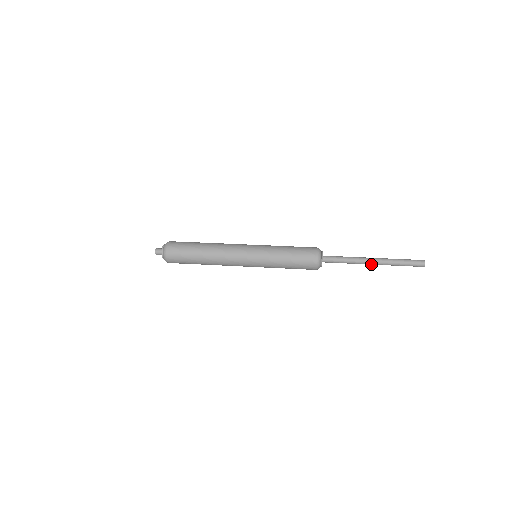
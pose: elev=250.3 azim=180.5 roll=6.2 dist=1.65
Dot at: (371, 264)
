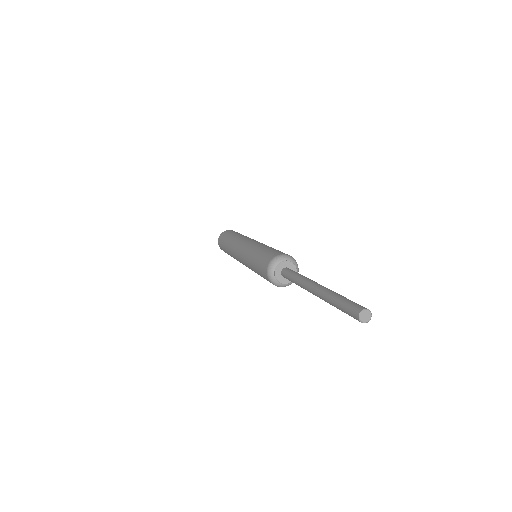
Dot at: (312, 290)
